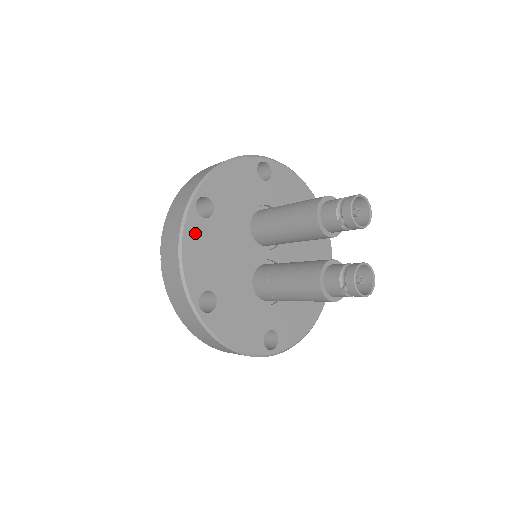
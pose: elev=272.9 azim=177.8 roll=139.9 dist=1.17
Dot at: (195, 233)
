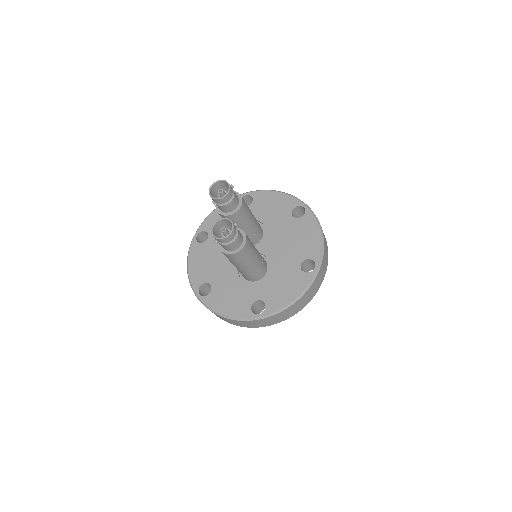
Dot at: (196, 253)
